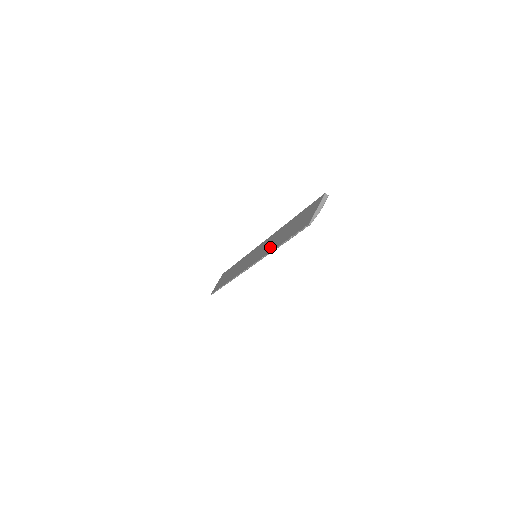
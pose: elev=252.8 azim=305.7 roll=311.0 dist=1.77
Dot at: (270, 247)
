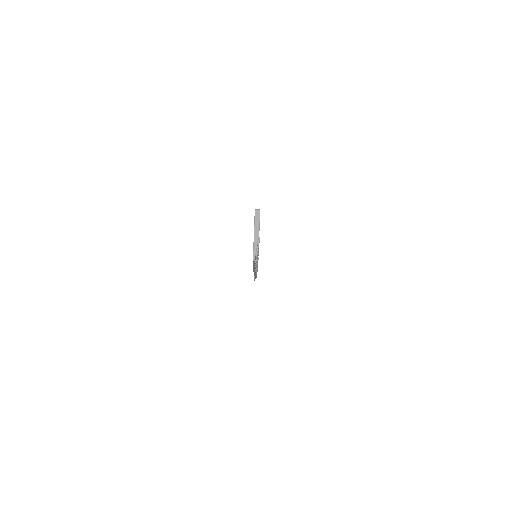
Dot at: occluded
